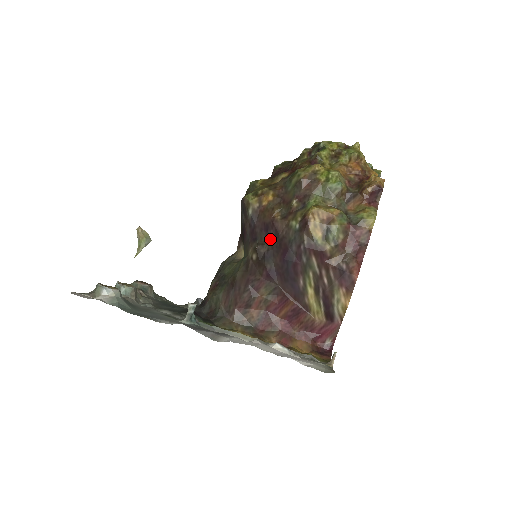
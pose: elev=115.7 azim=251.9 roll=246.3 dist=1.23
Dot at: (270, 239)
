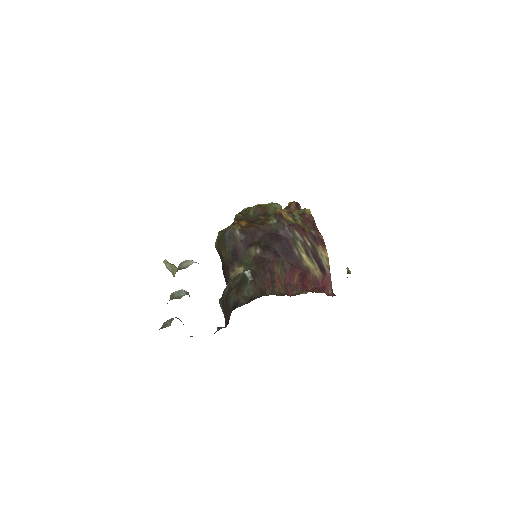
Dot at: (261, 238)
